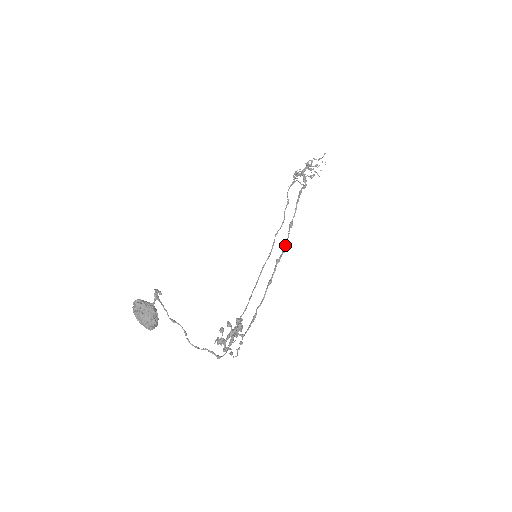
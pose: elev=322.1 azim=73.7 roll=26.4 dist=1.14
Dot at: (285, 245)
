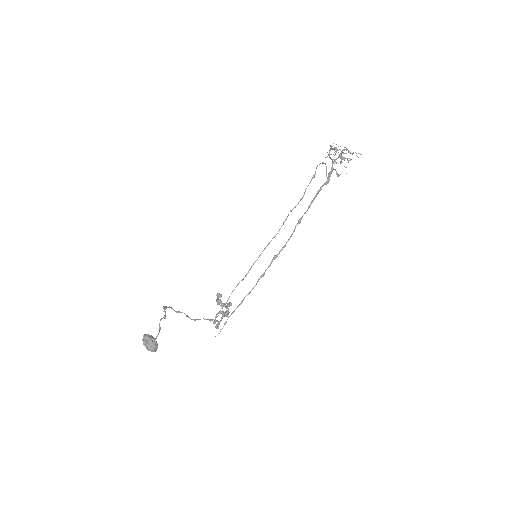
Dot at: (287, 241)
